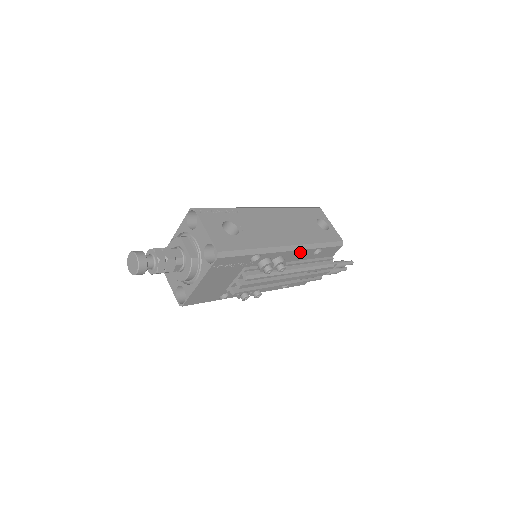
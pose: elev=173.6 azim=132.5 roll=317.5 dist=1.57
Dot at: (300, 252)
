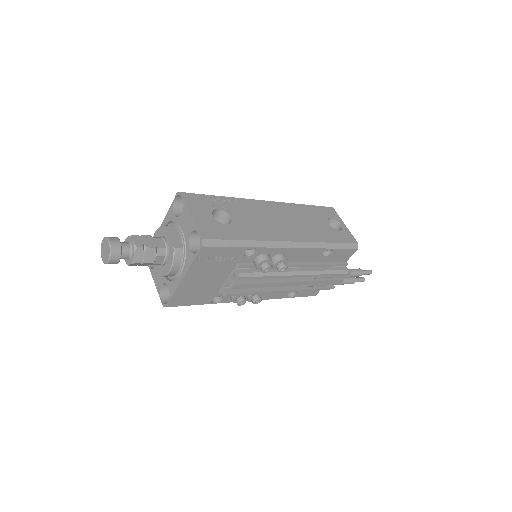
Dot at: (305, 251)
